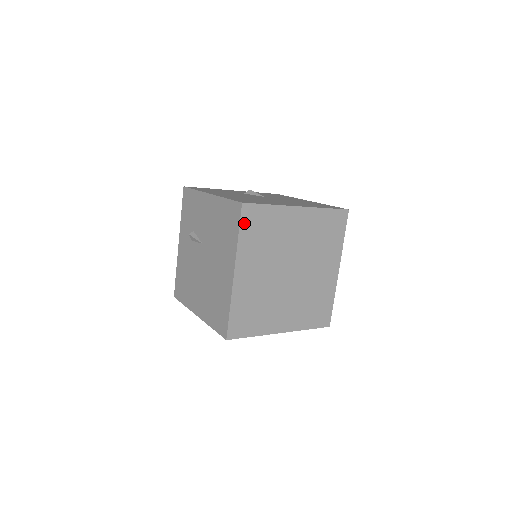
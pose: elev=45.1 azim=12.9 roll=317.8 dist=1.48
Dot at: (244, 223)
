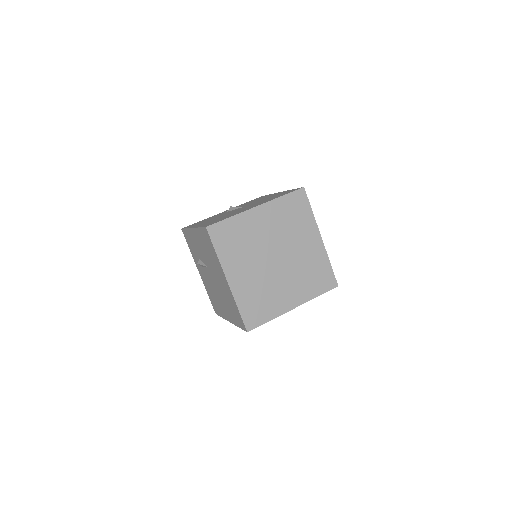
Dot at: (215, 241)
